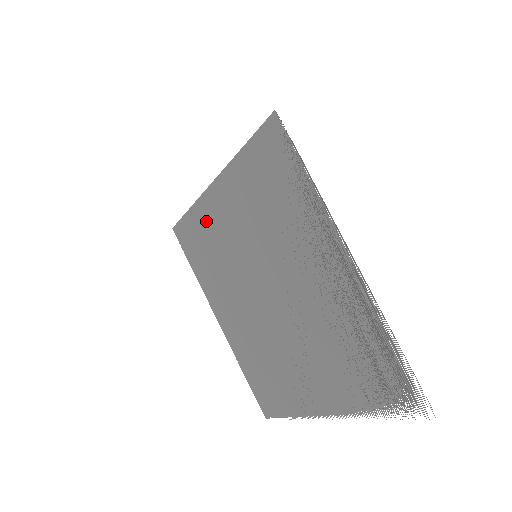
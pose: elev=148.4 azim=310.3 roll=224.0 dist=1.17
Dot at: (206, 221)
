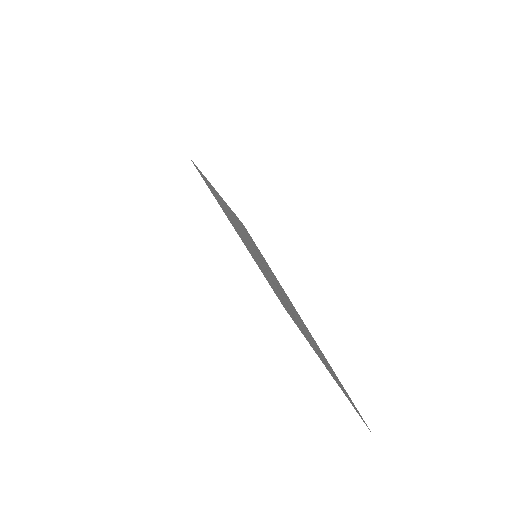
Dot at: occluded
